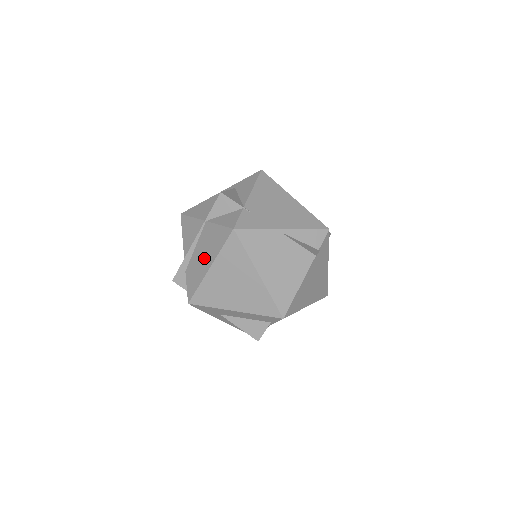
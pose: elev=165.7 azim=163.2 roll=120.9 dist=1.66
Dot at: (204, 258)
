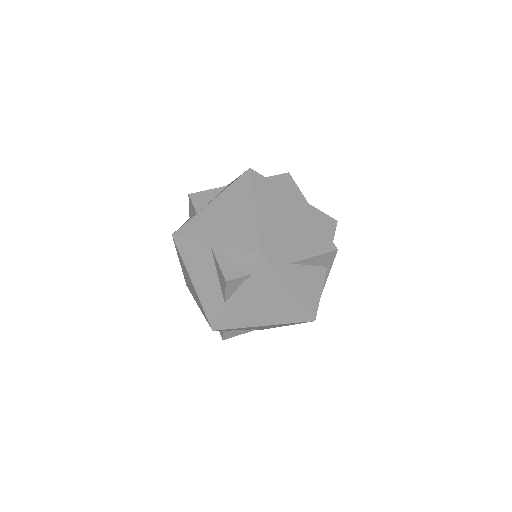
Dot at: occluded
